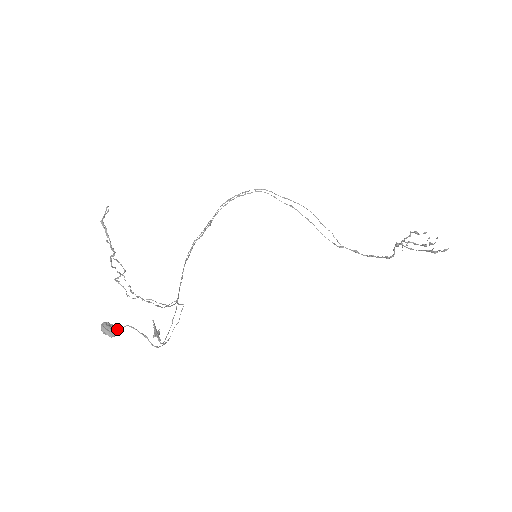
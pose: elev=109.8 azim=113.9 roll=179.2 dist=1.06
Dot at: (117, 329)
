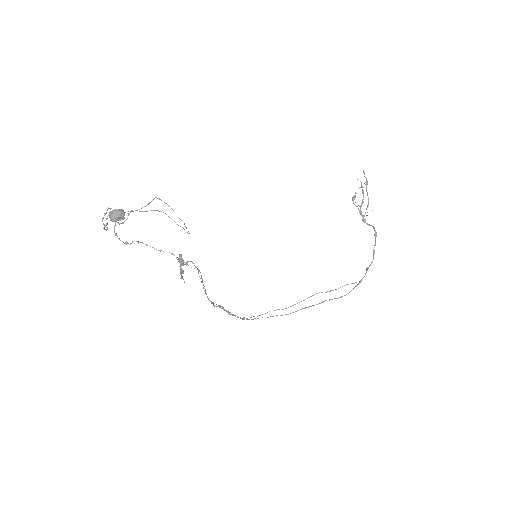
Dot at: (123, 213)
